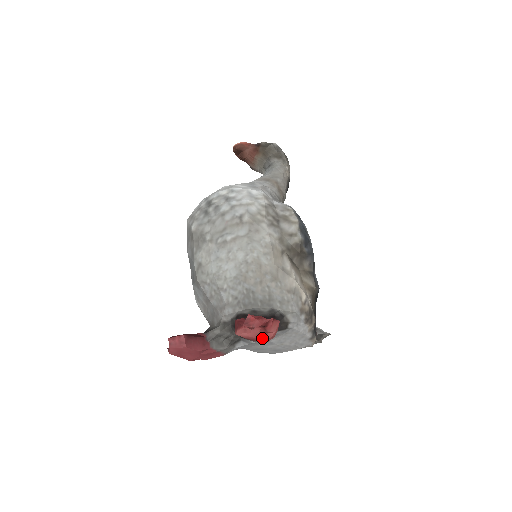
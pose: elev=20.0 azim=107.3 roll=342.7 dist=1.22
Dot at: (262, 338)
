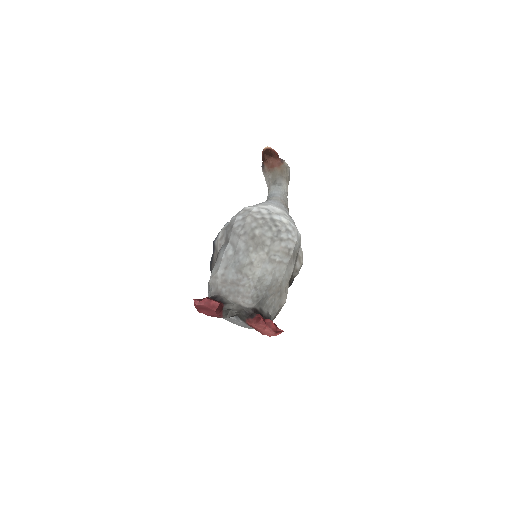
Dot at: (265, 334)
